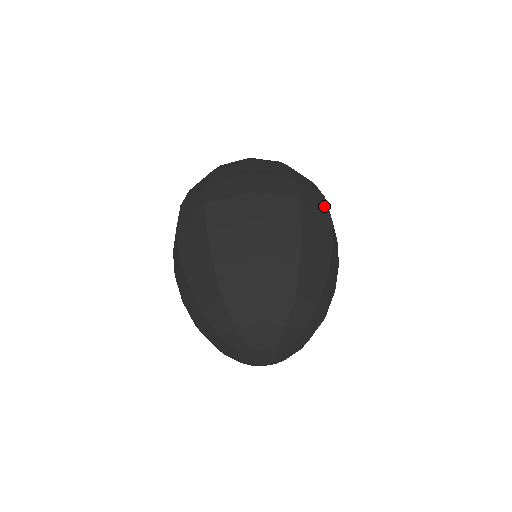
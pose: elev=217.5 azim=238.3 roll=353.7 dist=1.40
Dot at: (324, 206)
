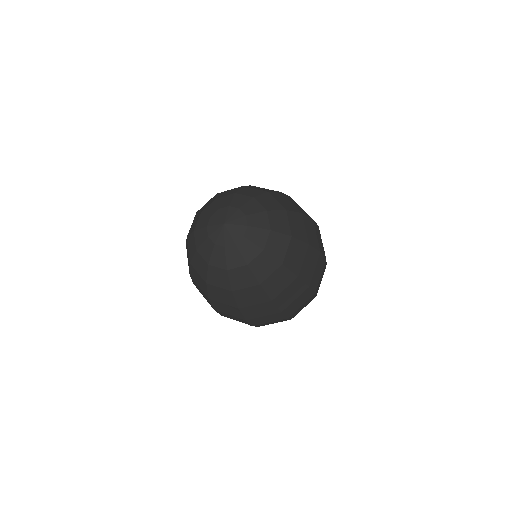
Dot at: occluded
